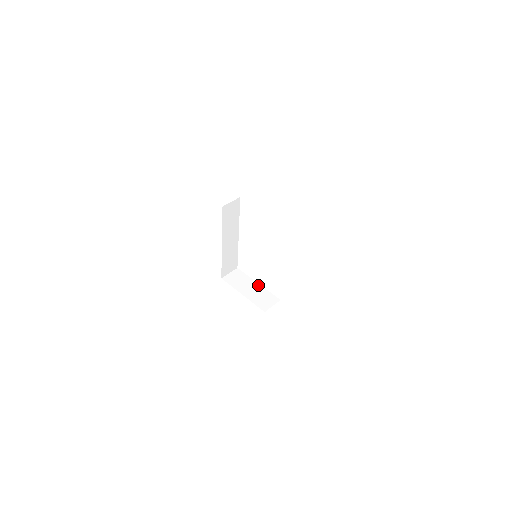
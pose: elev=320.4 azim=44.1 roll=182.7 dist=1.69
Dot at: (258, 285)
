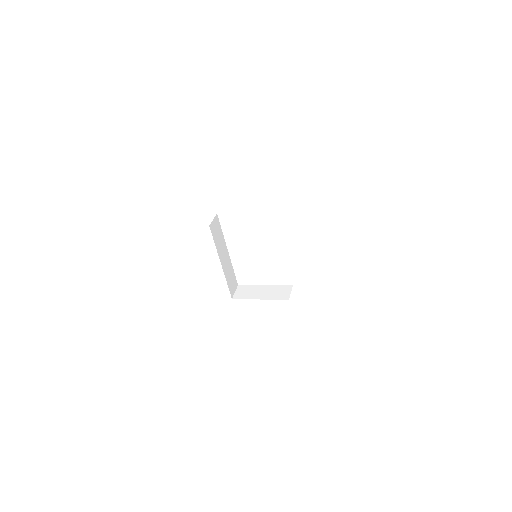
Dot at: (266, 286)
